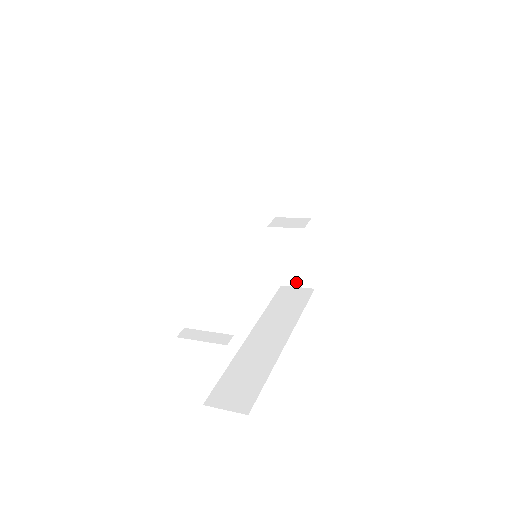
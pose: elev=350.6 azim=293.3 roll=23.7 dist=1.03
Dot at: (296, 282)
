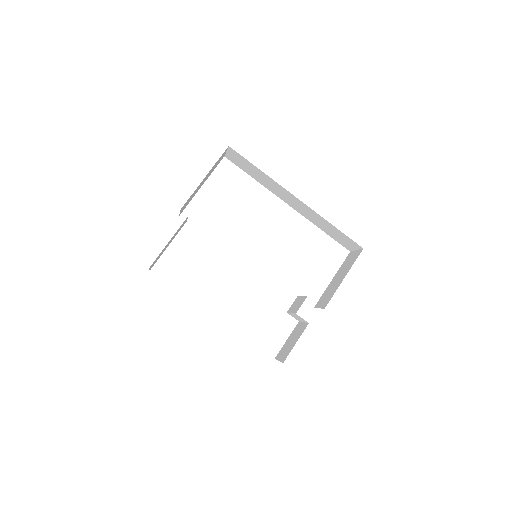
Dot at: (281, 356)
